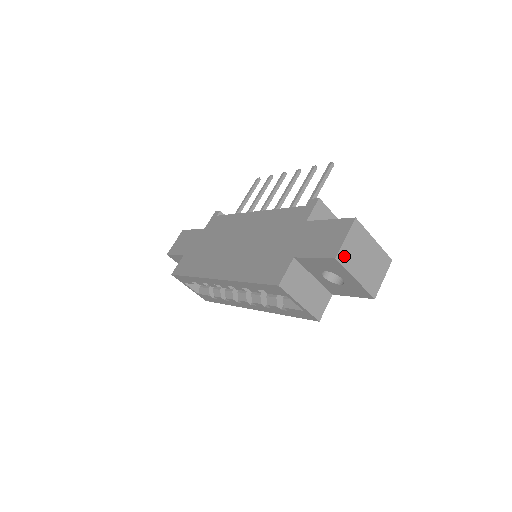
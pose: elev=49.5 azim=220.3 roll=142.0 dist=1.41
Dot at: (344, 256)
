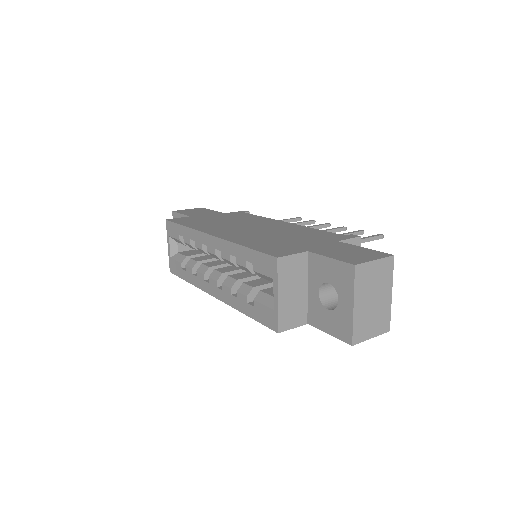
Dot at: (362, 273)
